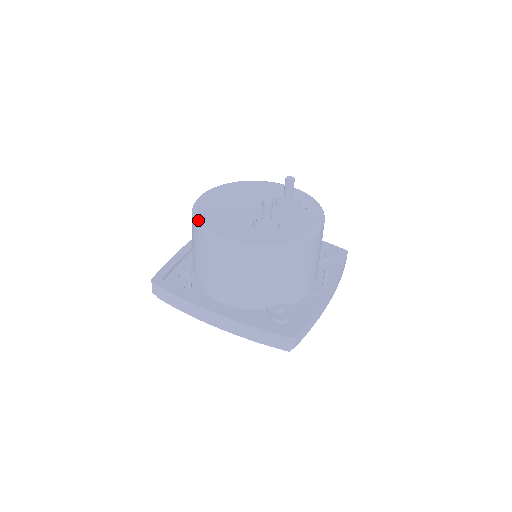
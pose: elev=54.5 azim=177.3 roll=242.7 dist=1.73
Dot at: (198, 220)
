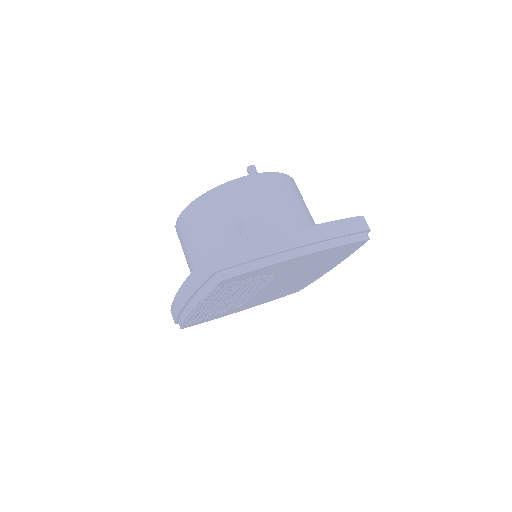
Dot at: (215, 187)
